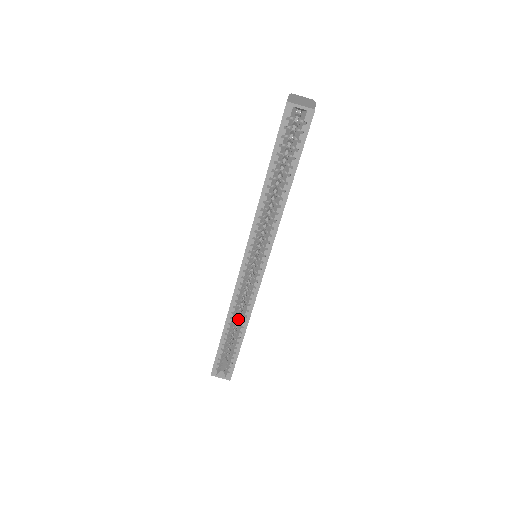
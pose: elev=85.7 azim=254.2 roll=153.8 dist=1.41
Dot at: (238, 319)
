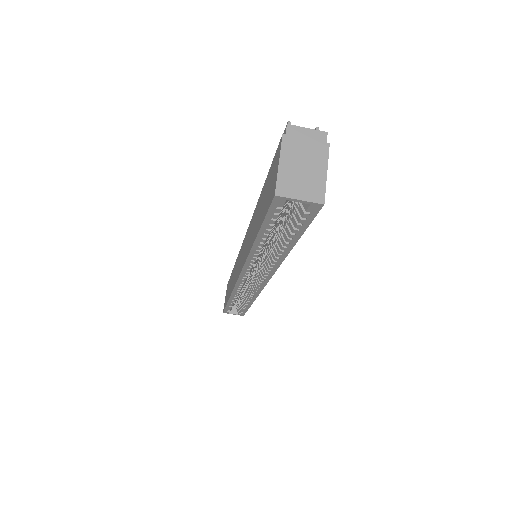
Dot at: occluded
